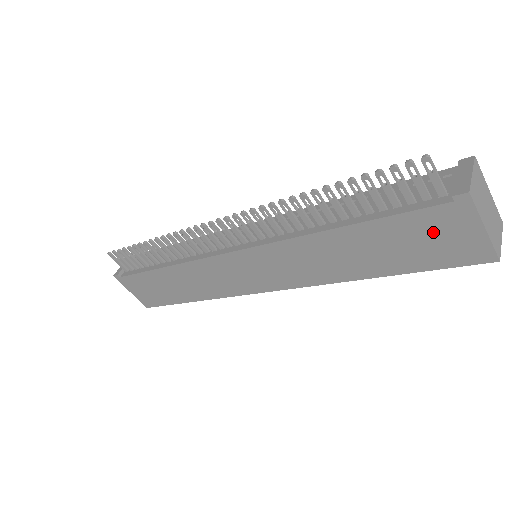
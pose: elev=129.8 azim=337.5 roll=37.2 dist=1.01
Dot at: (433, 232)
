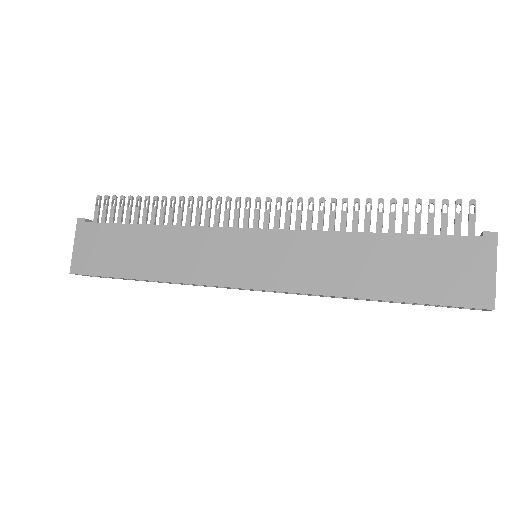
Dot at: (453, 262)
